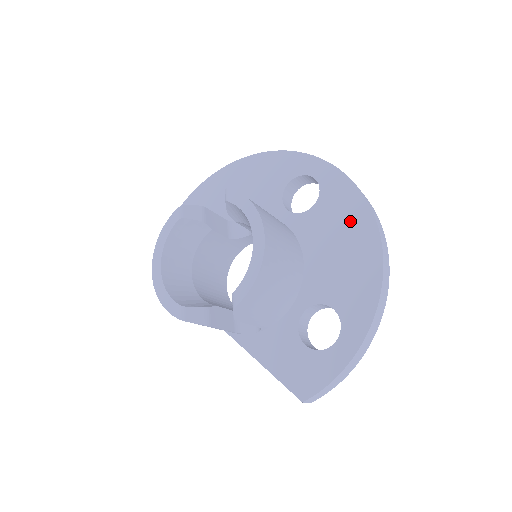
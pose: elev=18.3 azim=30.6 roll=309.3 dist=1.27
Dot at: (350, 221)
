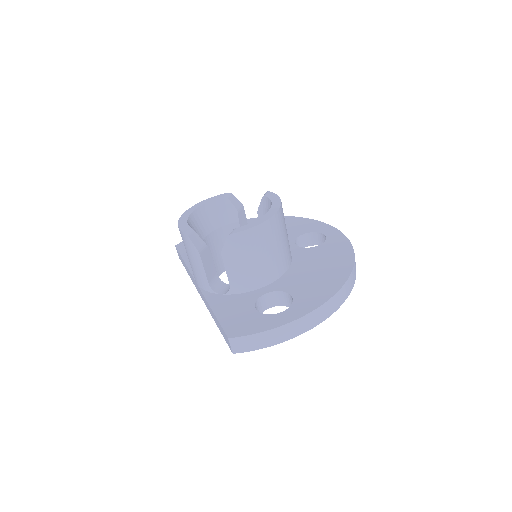
Dot at: (336, 259)
